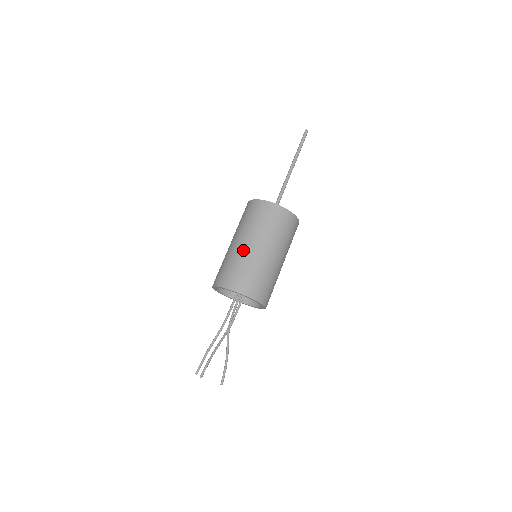
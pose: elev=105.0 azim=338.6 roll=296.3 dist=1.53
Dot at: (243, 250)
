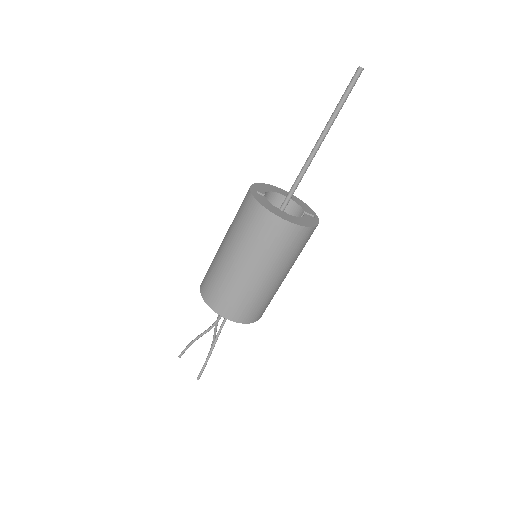
Dot at: (257, 283)
